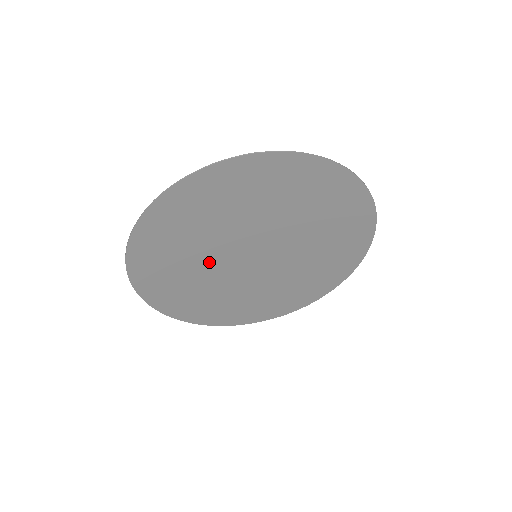
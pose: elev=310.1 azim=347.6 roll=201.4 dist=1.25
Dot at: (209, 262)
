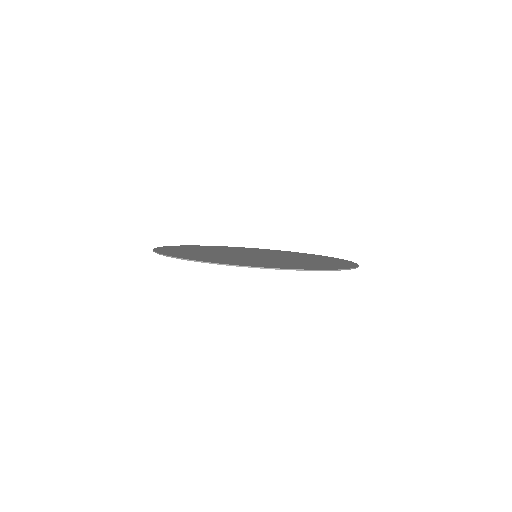
Dot at: occluded
